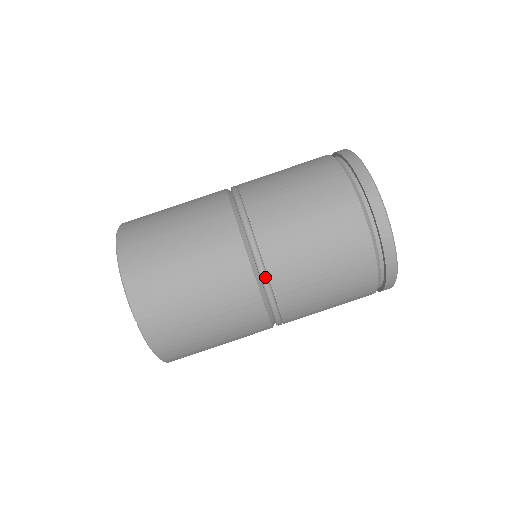
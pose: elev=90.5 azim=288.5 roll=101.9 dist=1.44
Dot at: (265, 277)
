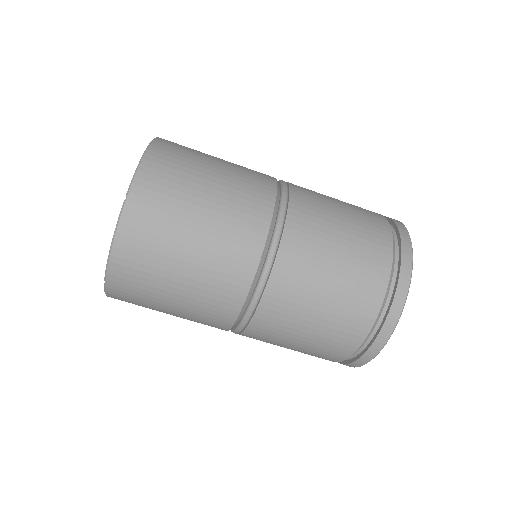
Dot at: (246, 323)
